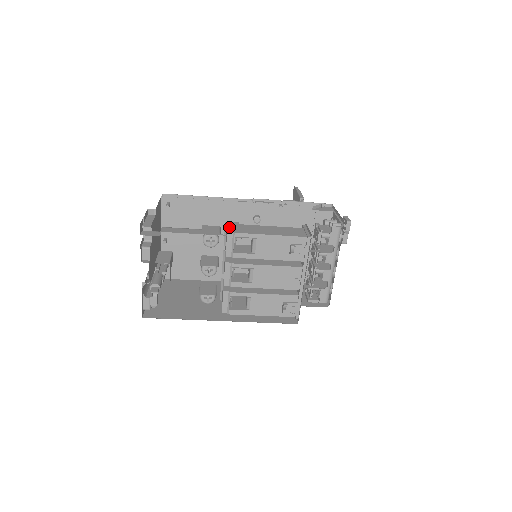
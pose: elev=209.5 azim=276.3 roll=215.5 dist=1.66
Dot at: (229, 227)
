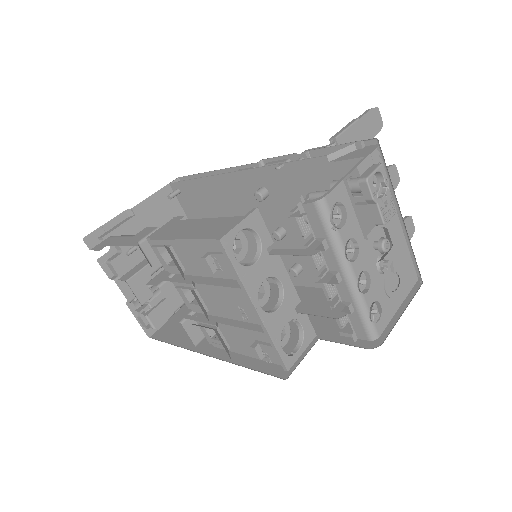
Dot at: (160, 228)
